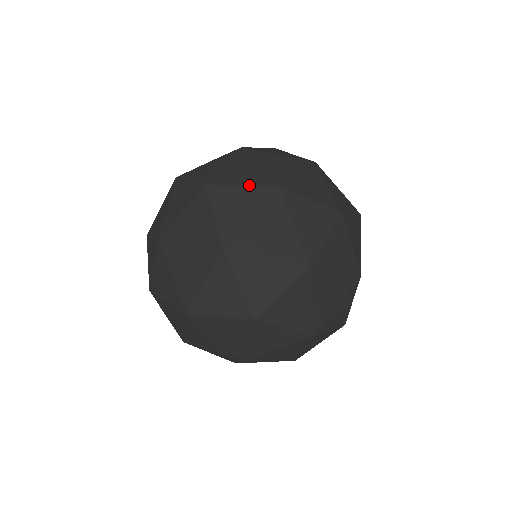
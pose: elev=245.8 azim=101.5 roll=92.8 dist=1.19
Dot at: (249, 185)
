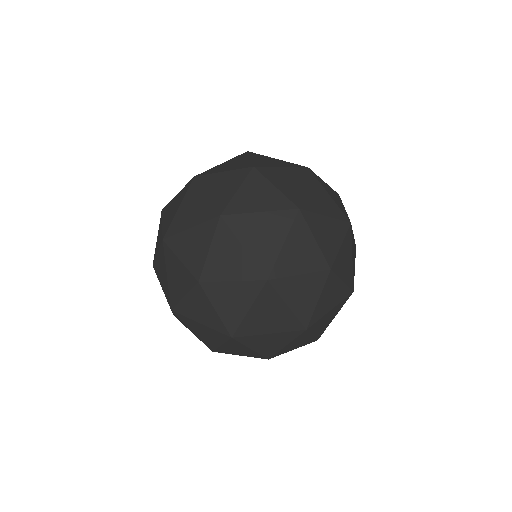
Dot at: (281, 191)
